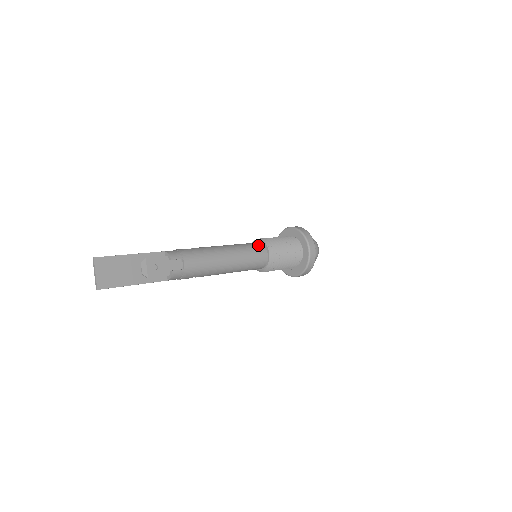
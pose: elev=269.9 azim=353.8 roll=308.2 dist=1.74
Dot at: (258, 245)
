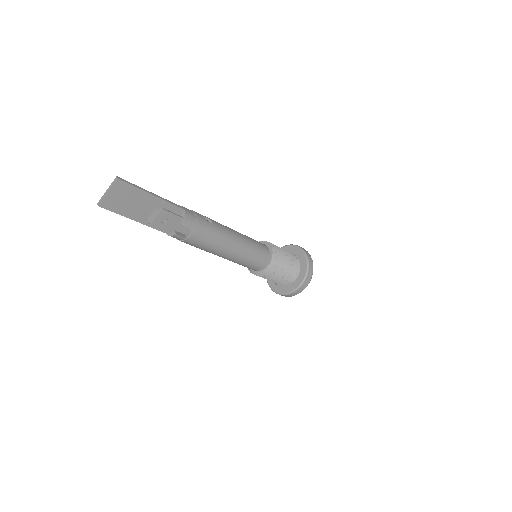
Dot at: (265, 253)
